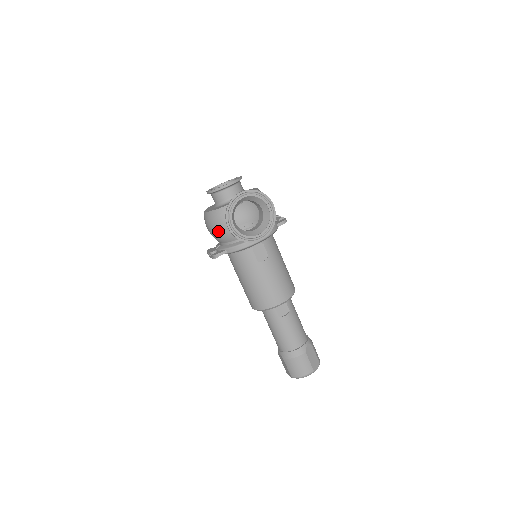
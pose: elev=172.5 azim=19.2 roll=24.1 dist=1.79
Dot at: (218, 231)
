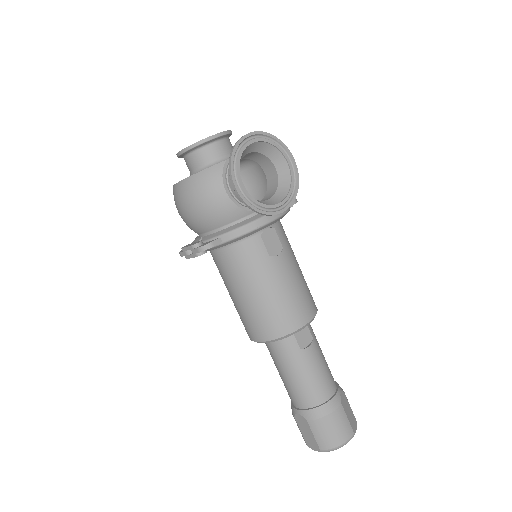
Dot at: (206, 206)
